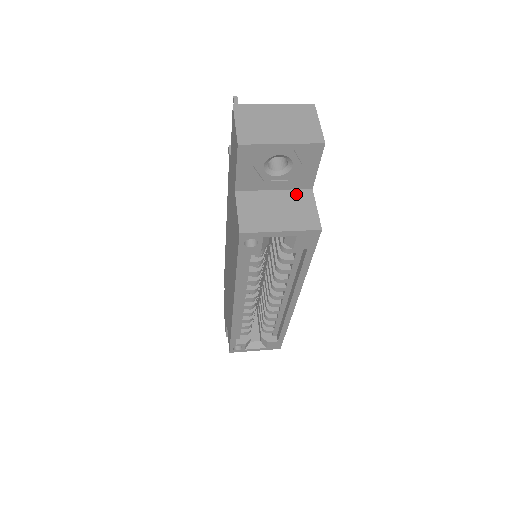
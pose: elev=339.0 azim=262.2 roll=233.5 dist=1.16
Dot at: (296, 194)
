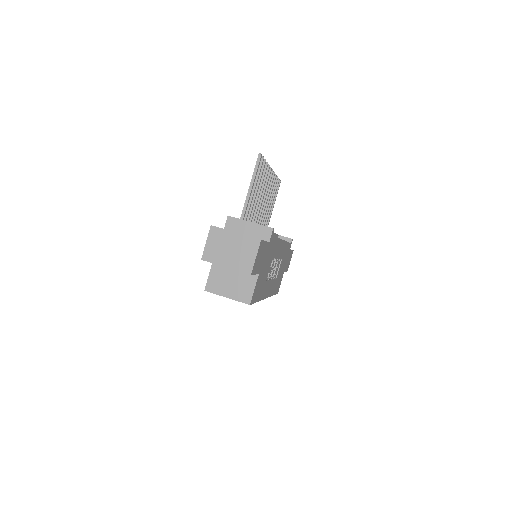
Dot at: (247, 275)
